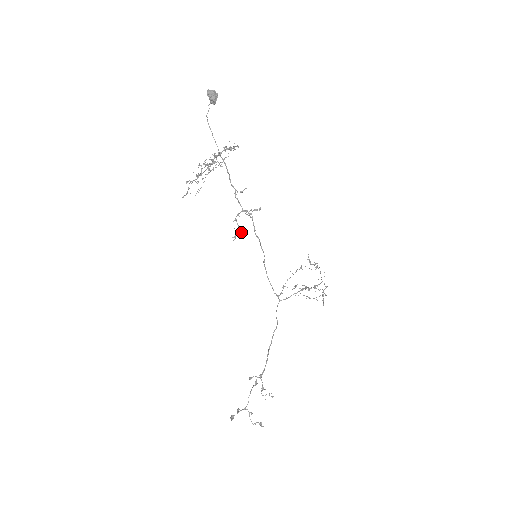
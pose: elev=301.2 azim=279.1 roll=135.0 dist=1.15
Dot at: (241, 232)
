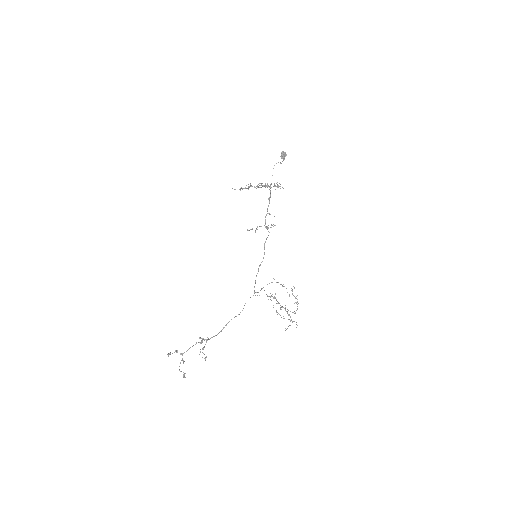
Dot at: (255, 232)
